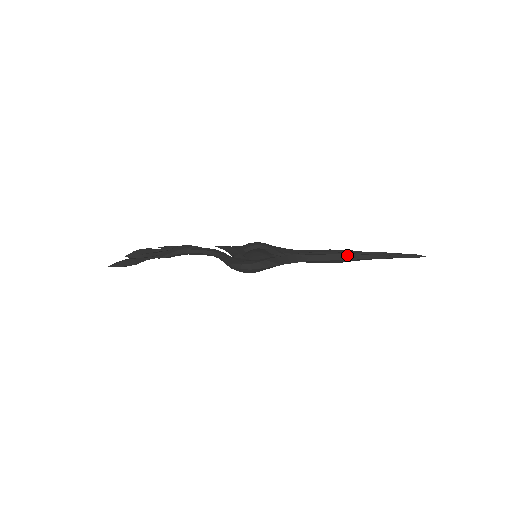
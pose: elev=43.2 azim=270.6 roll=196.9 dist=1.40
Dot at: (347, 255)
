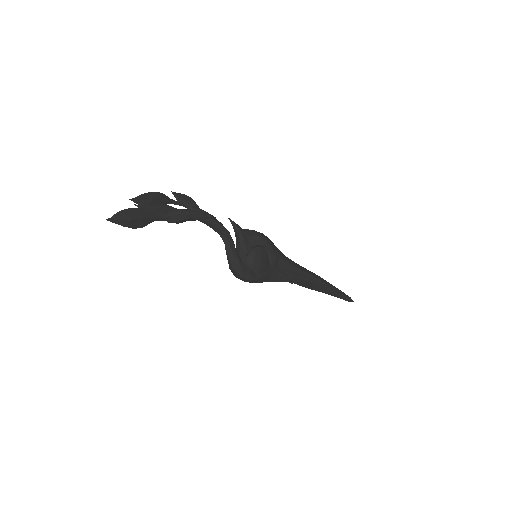
Dot at: (316, 287)
